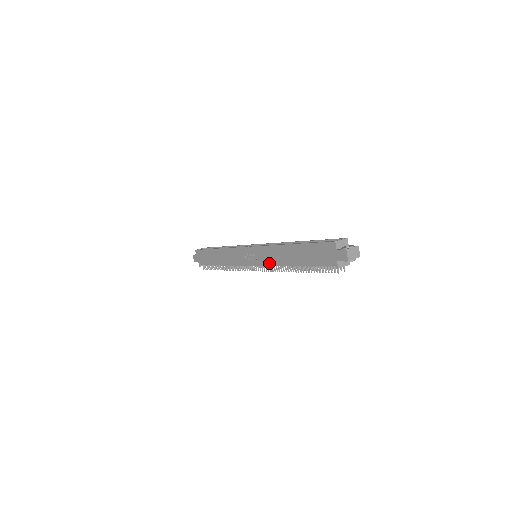
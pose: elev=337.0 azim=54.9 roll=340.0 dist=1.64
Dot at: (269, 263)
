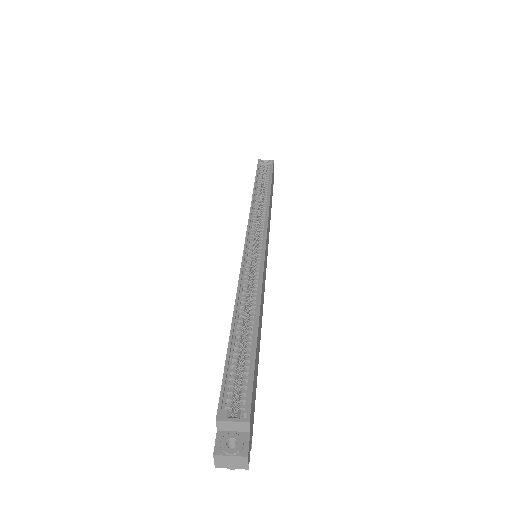
Dot at: occluded
